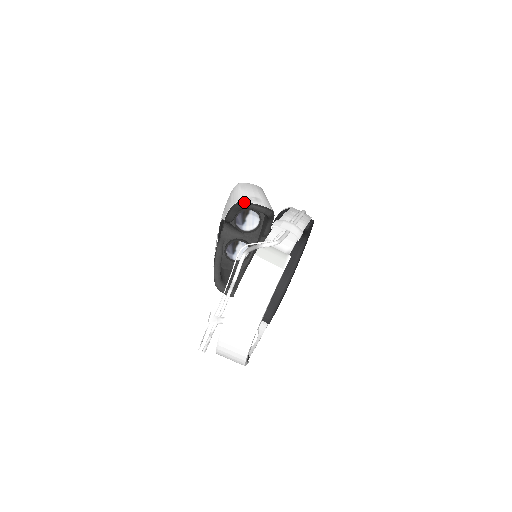
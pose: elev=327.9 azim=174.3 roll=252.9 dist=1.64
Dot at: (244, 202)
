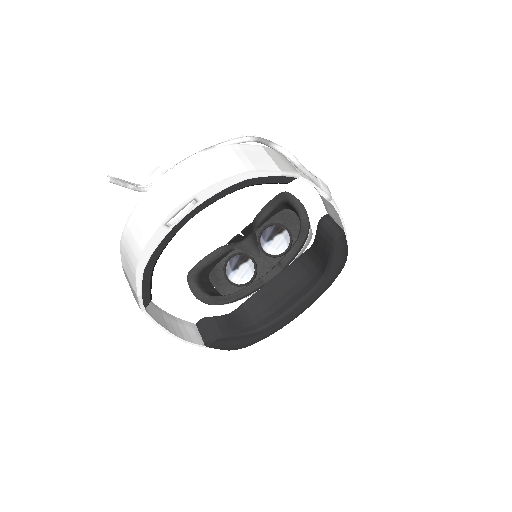
Dot at: (287, 192)
